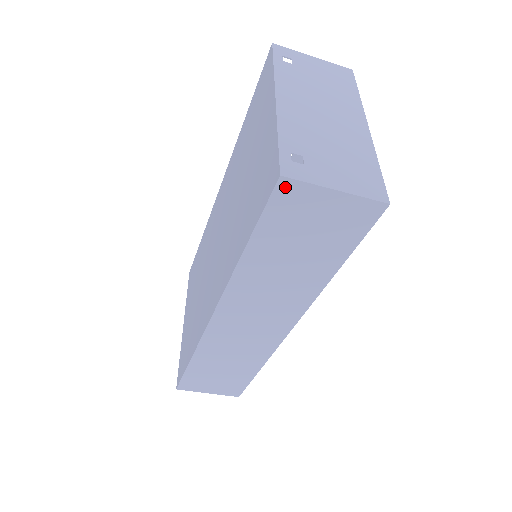
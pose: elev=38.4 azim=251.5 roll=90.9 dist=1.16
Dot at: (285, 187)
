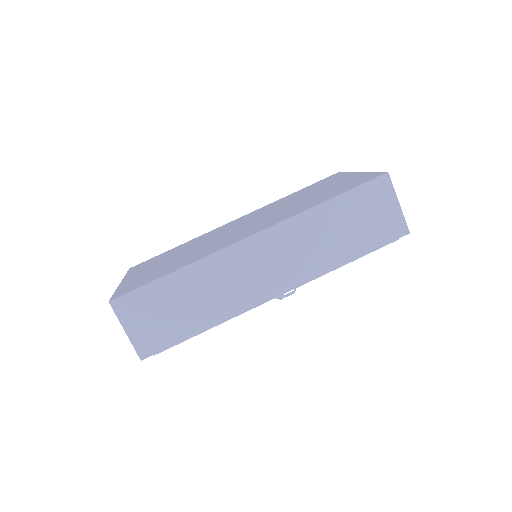
Dot at: (384, 180)
